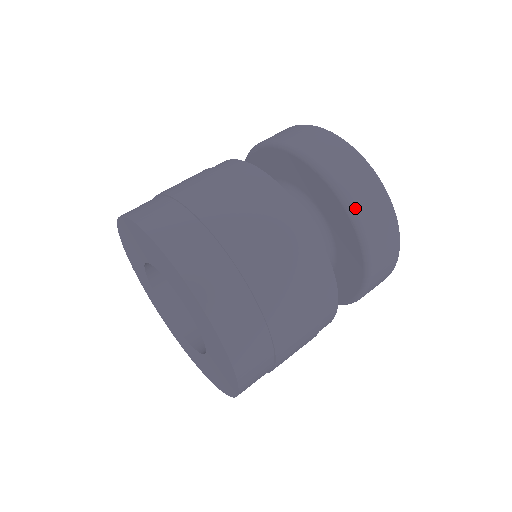
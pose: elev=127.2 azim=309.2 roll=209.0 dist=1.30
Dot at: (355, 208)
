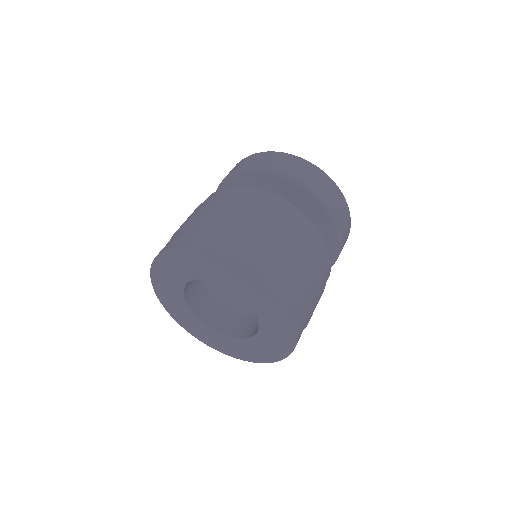
Dot at: (330, 206)
